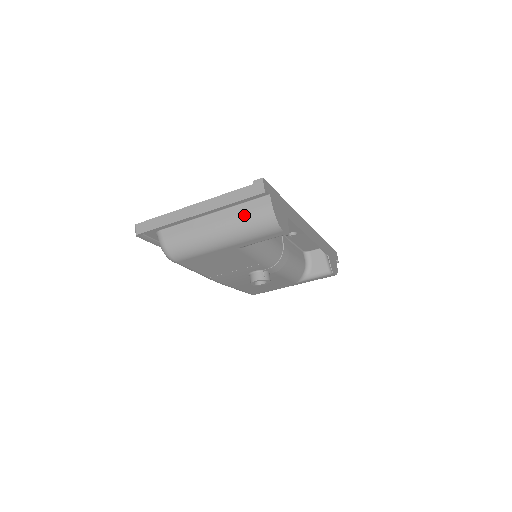
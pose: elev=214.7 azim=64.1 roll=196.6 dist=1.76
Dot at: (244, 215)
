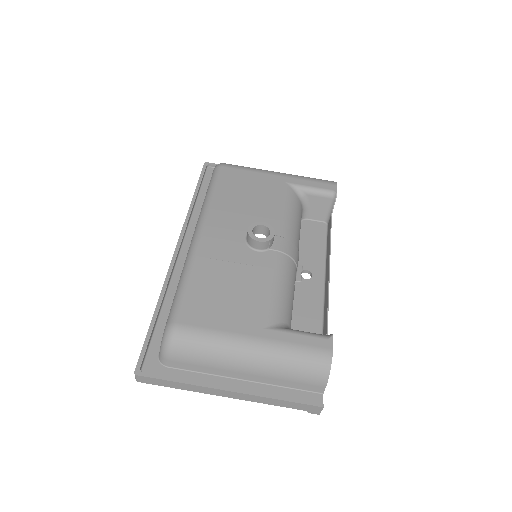
Dot at: occluded
